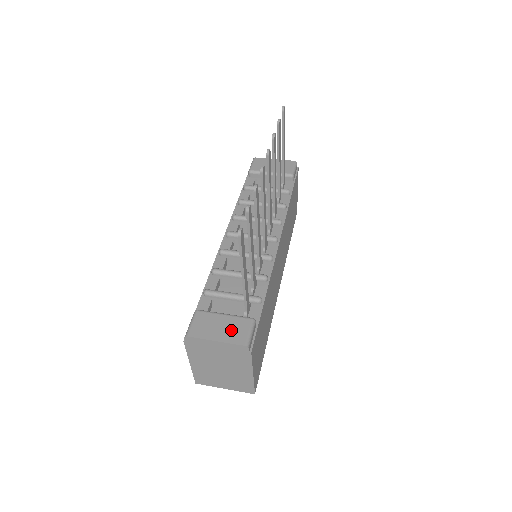
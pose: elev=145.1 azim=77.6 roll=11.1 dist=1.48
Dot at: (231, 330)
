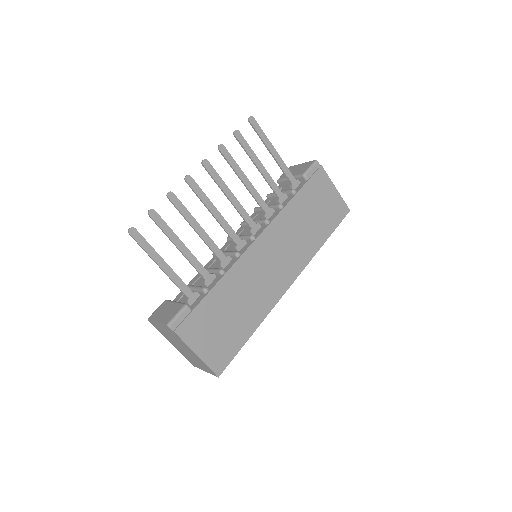
Dot at: (168, 313)
